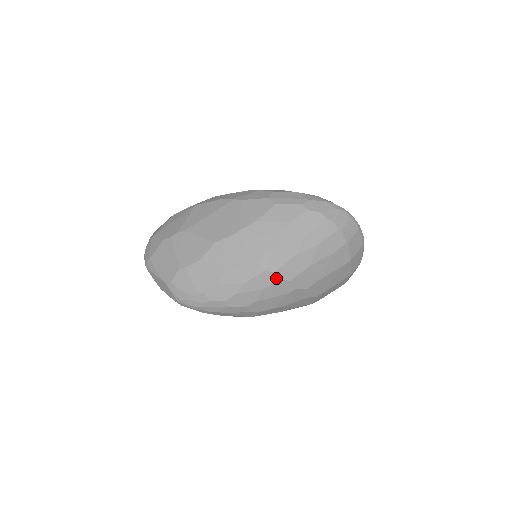
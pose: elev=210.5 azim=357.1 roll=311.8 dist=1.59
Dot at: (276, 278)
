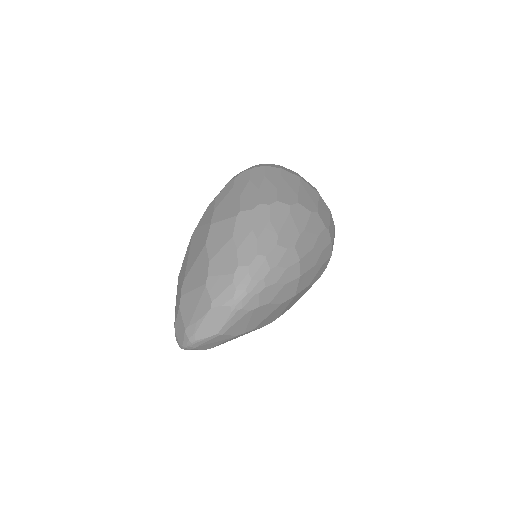
Dot at: (266, 206)
